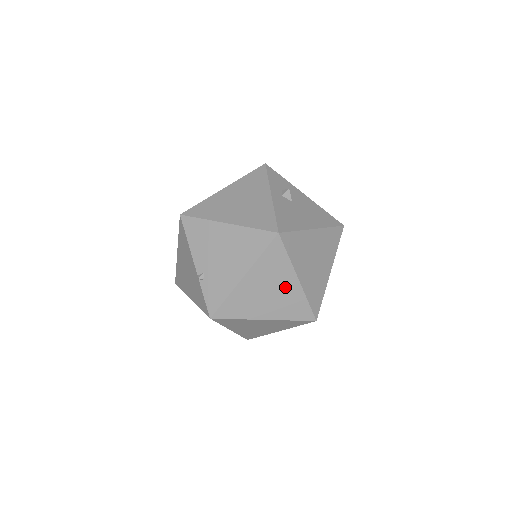
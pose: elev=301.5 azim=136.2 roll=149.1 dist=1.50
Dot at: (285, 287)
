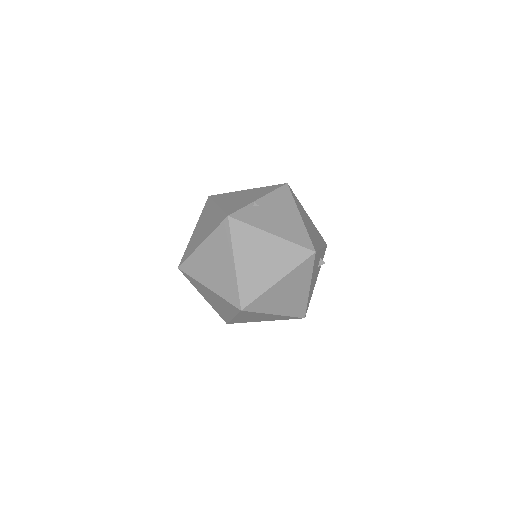
Dot at: (269, 272)
